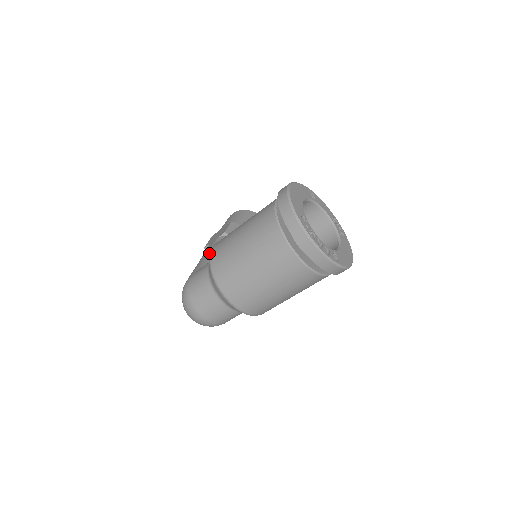
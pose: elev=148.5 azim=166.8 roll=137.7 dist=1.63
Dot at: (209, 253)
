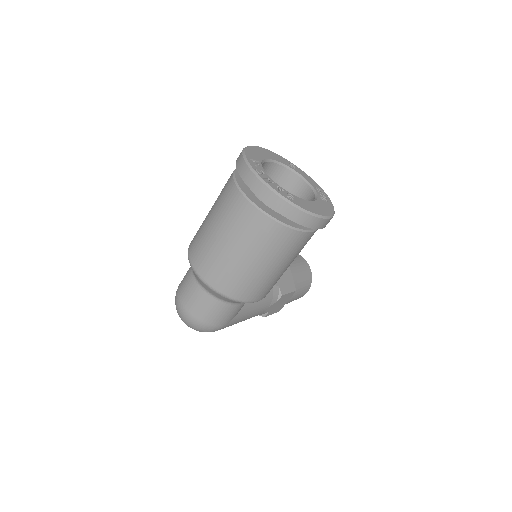
Dot at: occluded
